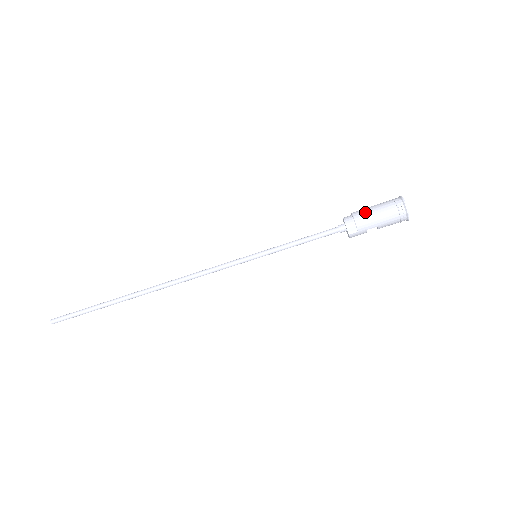
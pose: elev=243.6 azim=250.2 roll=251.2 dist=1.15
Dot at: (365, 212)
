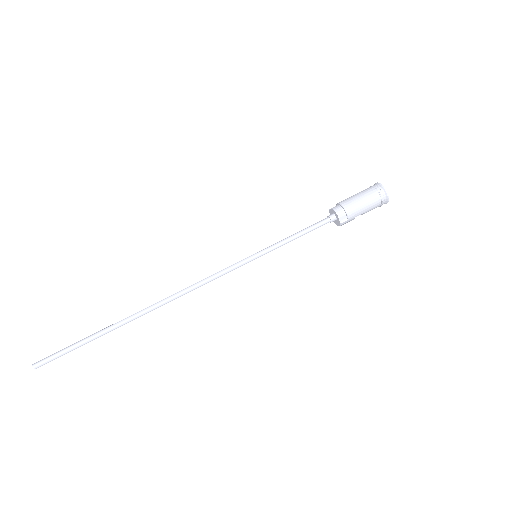
Dot at: (352, 201)
